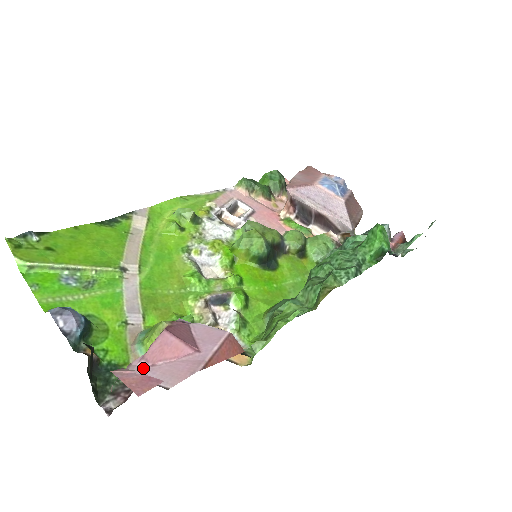
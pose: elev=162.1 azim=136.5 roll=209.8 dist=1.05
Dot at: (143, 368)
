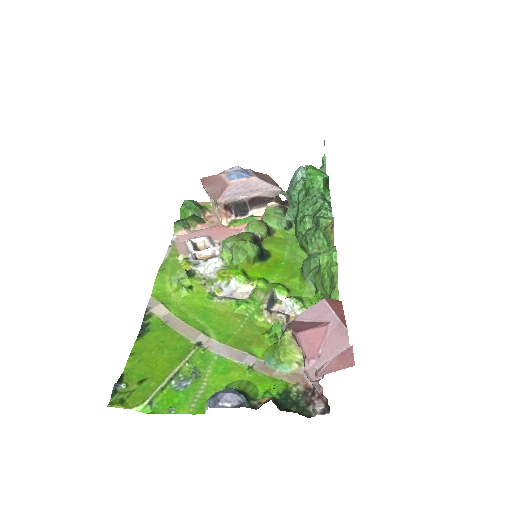
Dot at: (317, 364)
